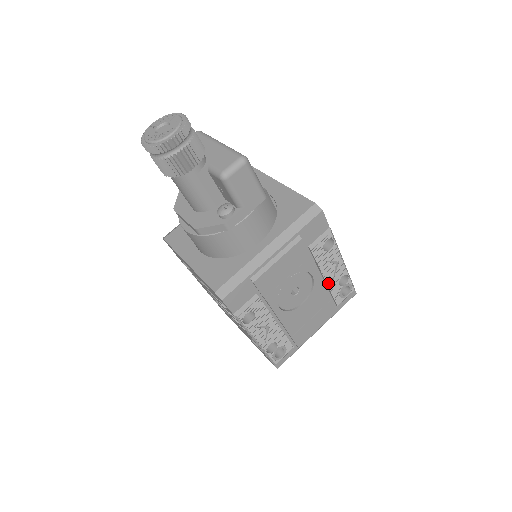
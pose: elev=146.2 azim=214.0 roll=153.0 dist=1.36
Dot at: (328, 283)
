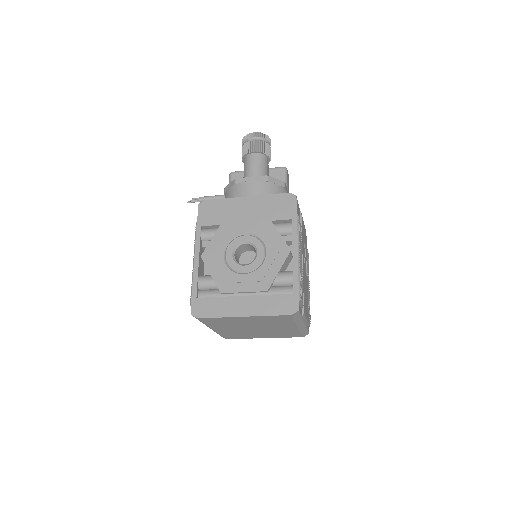
Dot at: occluded
